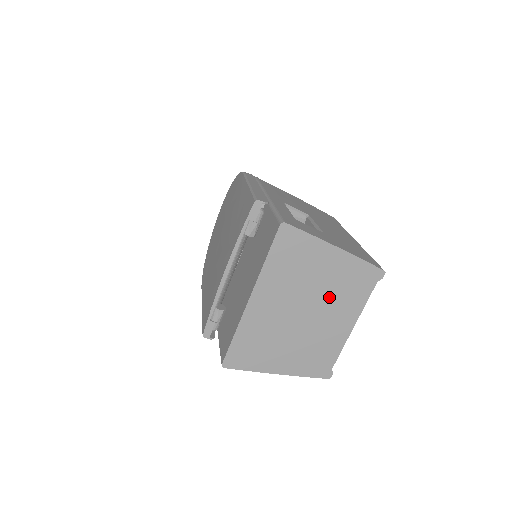
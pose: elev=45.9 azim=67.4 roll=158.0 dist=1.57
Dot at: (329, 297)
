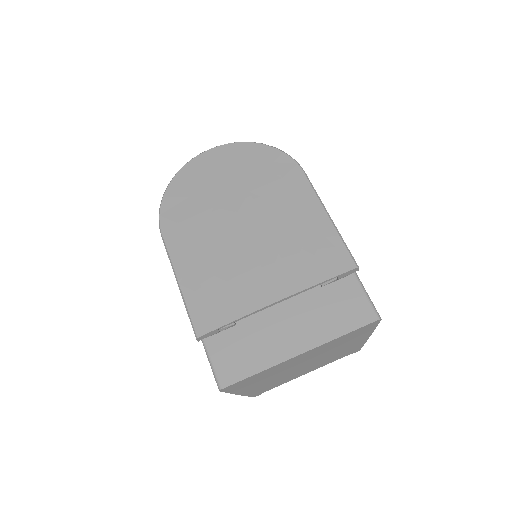
Dot at: (326, 358)
